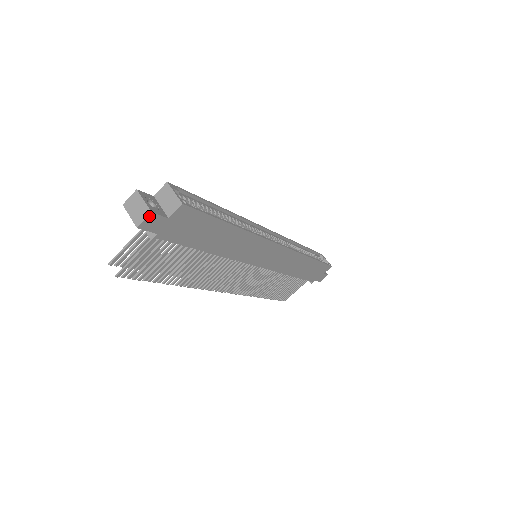
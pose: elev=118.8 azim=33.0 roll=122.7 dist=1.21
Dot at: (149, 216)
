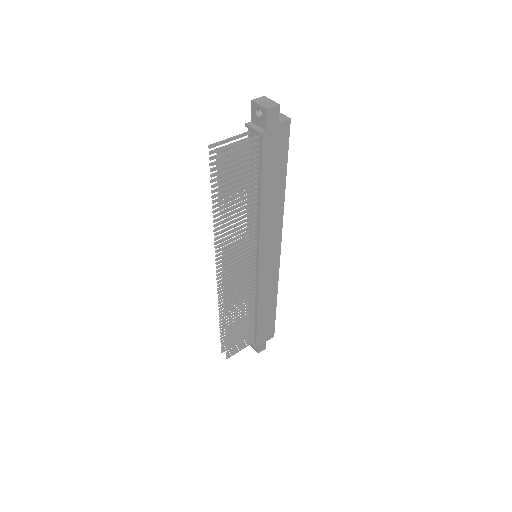
Dot at: (277, 107)
